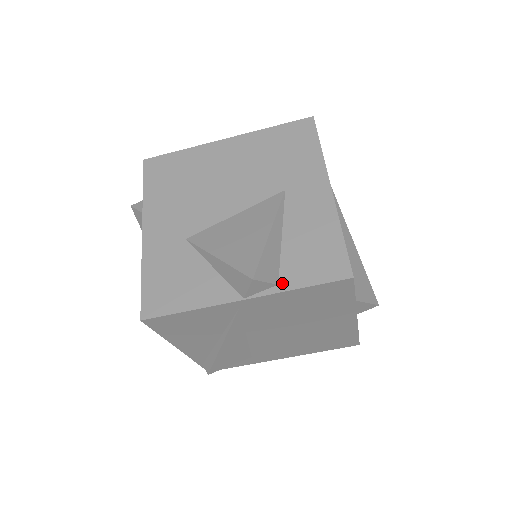
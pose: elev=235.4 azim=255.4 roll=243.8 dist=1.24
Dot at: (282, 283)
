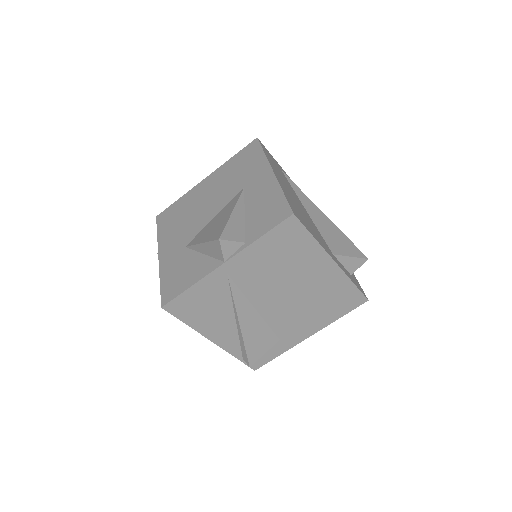
Dot at: (248, 240)
